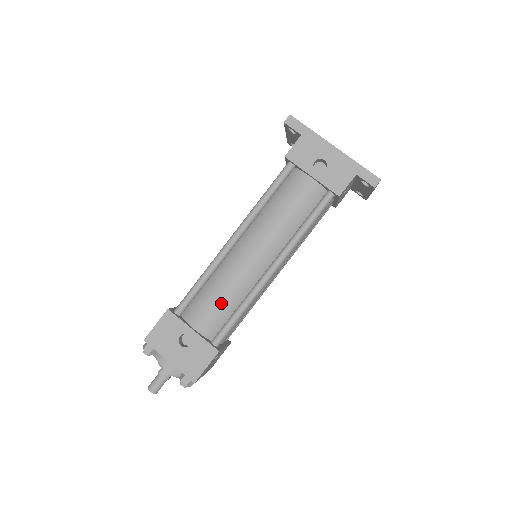
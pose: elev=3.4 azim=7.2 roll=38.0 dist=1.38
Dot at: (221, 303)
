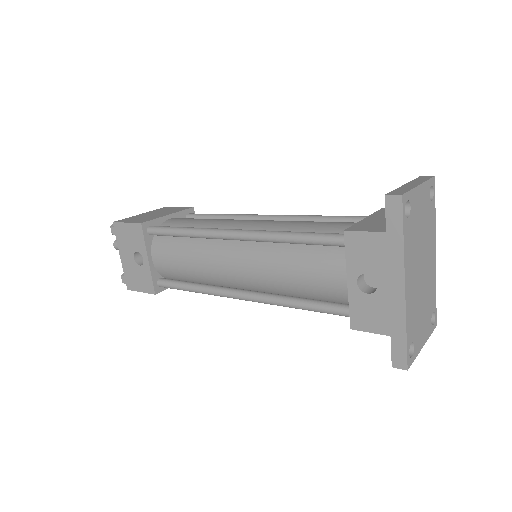
Dot at: (183, 267)
